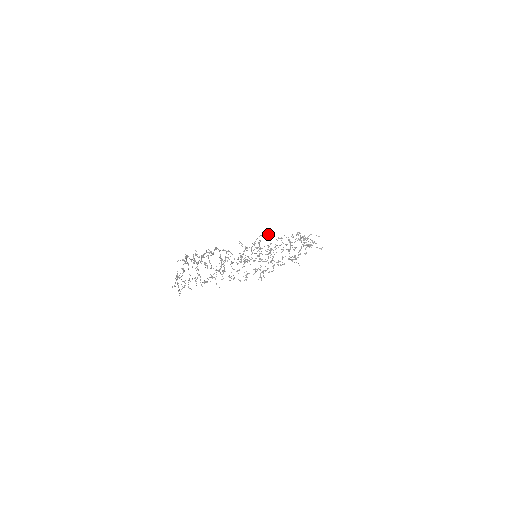
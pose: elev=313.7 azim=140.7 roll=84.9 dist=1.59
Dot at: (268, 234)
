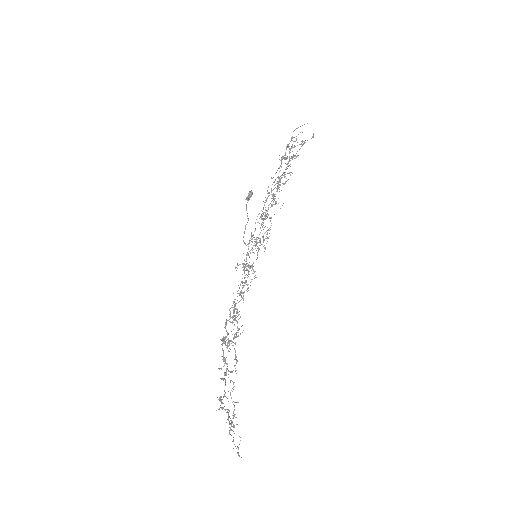
Dot at: (250, 197)
